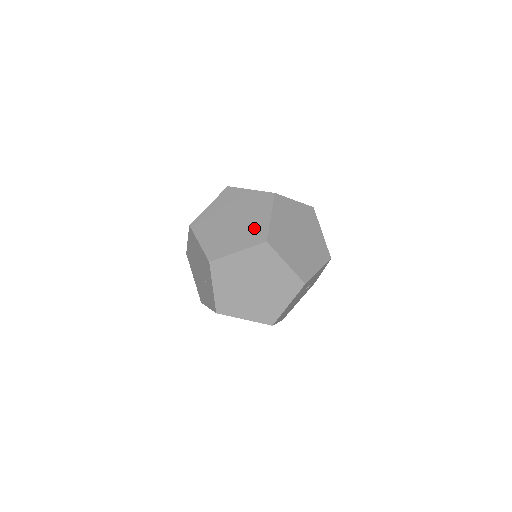
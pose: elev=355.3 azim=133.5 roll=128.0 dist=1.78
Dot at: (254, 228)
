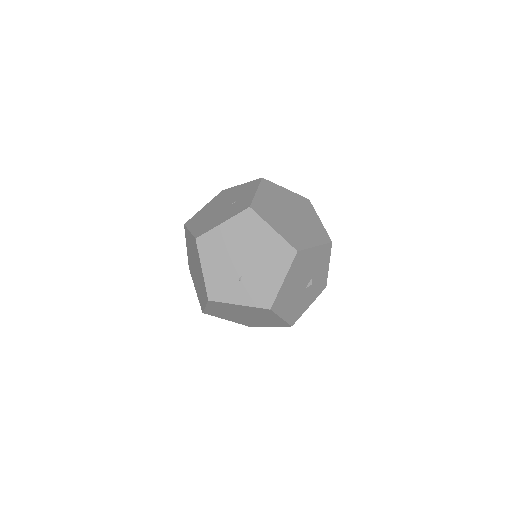
Dot at: occluded
